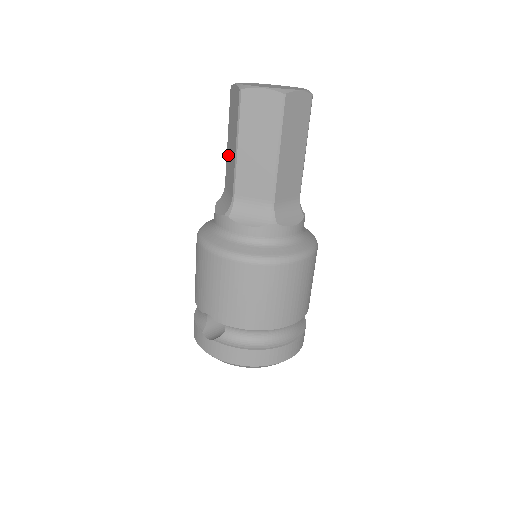
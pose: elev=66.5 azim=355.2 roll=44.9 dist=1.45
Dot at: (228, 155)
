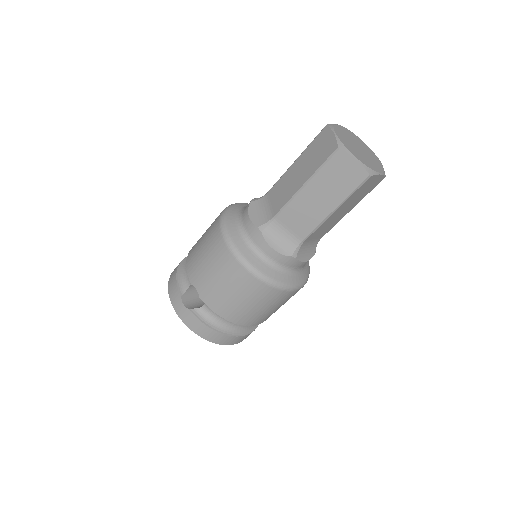
Dot at: (287, 176)
